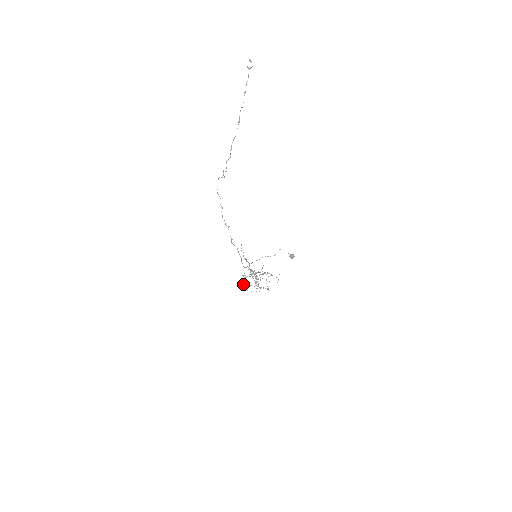
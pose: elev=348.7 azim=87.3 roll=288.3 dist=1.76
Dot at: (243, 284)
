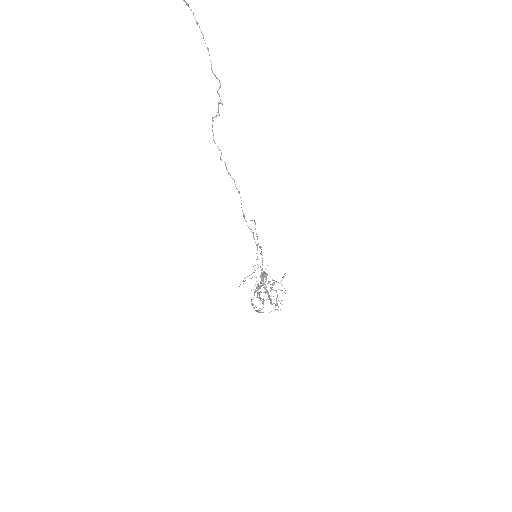
Dot at: (254, 307)
